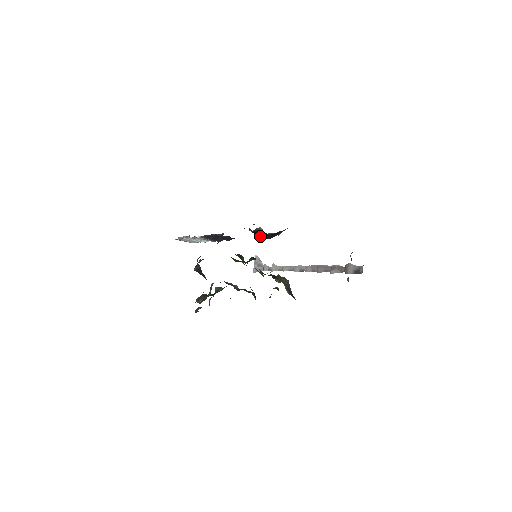
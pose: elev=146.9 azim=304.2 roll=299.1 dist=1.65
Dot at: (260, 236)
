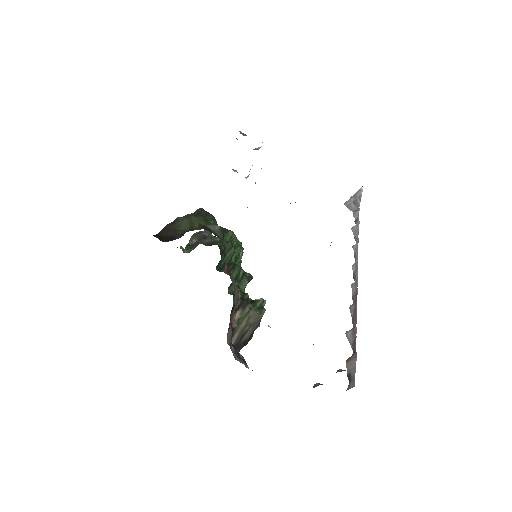
Dot at: occluded
